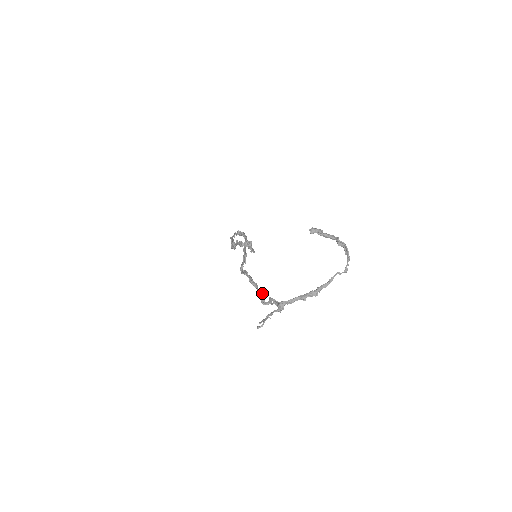
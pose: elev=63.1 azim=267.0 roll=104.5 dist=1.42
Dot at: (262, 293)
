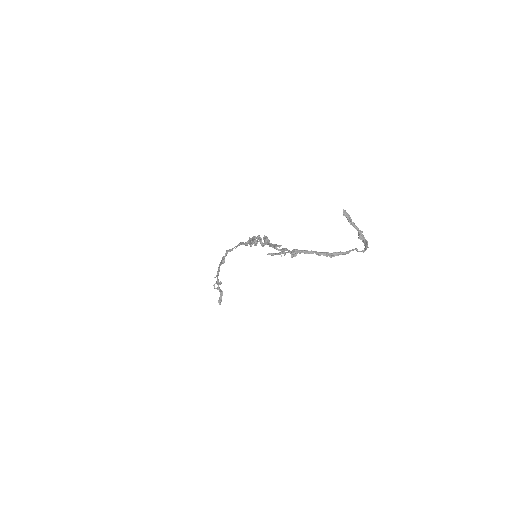
Dot at: (276, 244)
